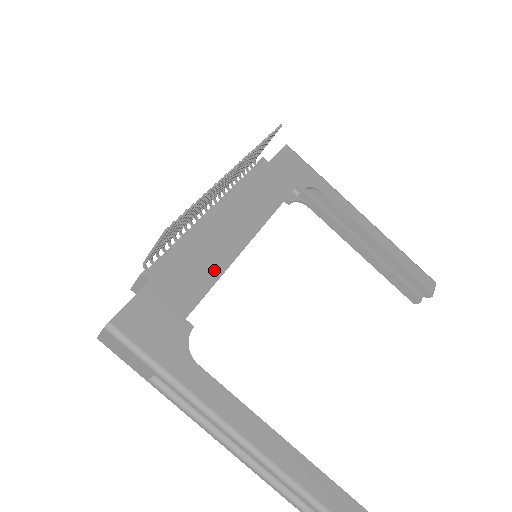
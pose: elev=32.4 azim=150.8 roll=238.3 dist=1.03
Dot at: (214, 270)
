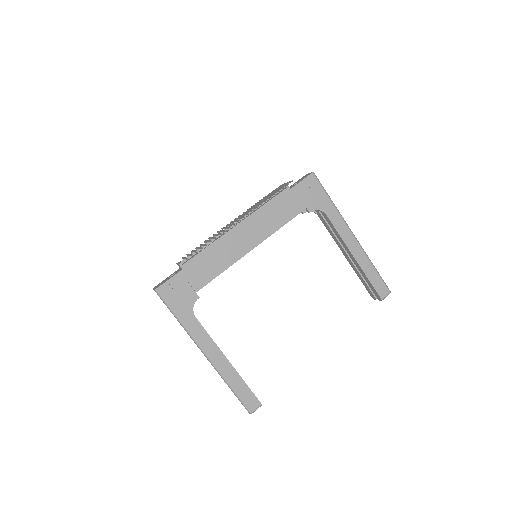
Dot at: (222, 266)
